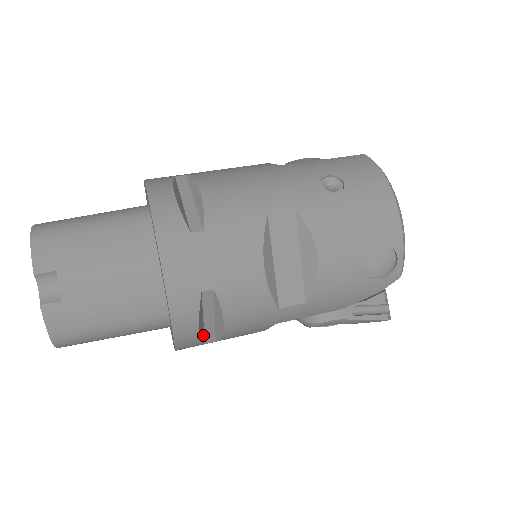
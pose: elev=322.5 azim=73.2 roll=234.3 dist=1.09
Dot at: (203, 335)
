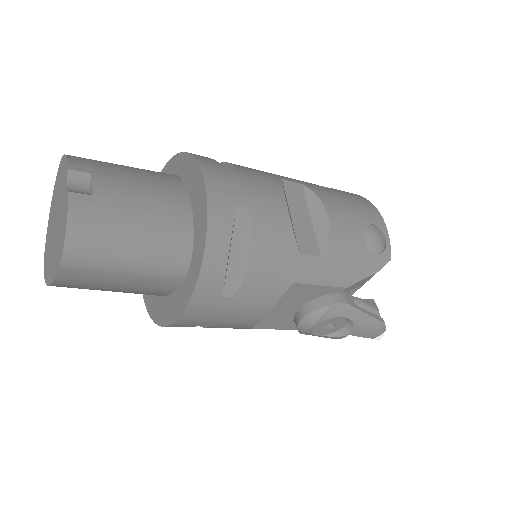
Dot at: (225, 276)
